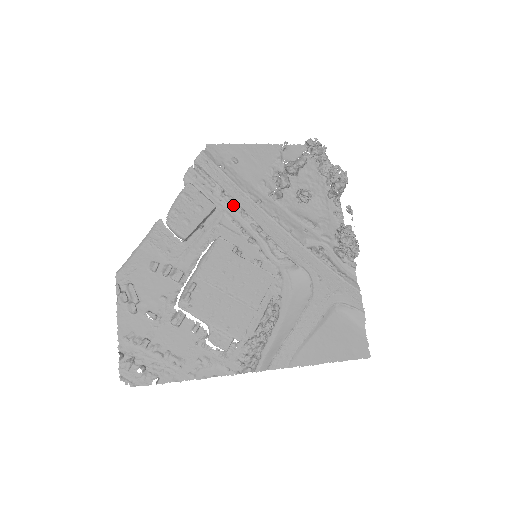
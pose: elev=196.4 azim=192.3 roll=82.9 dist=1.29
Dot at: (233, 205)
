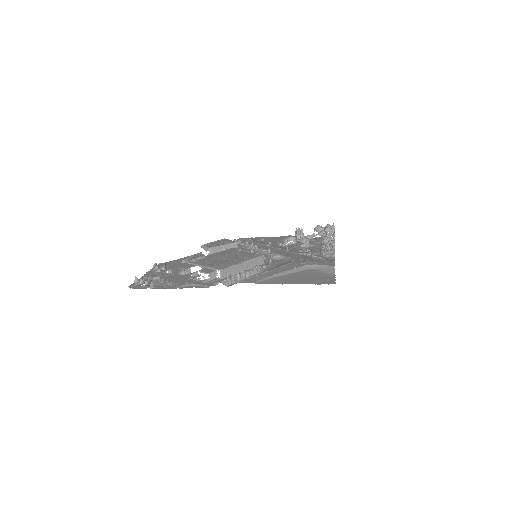
Dot at: (251, 246)
